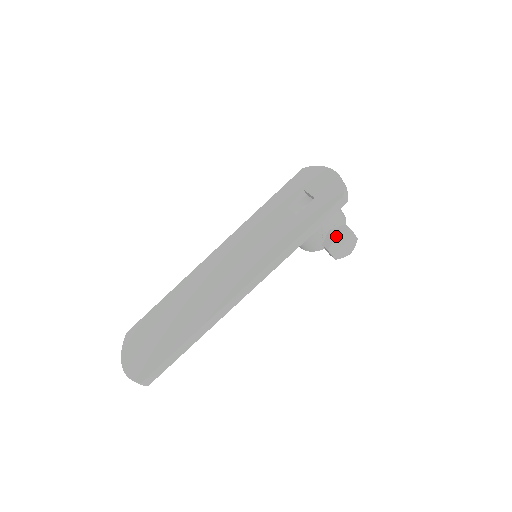
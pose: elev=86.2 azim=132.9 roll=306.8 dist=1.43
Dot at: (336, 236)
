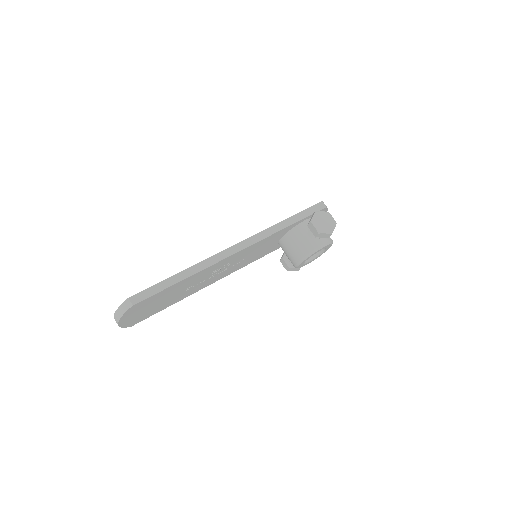
Dot at: (316, 212)
